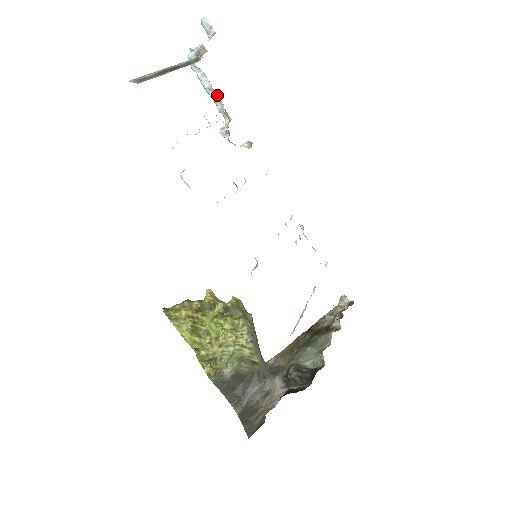
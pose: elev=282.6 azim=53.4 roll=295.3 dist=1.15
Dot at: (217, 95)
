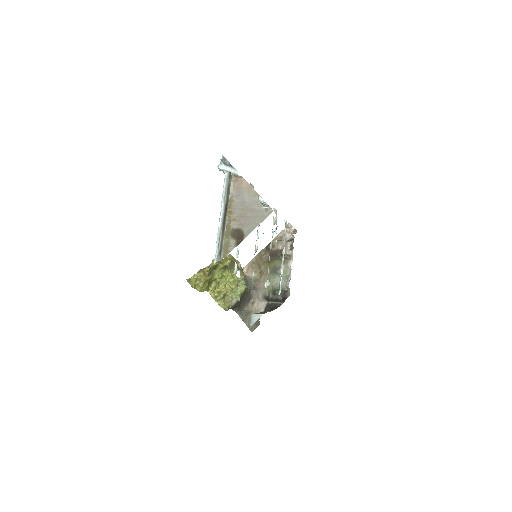
Dot at: occluded
